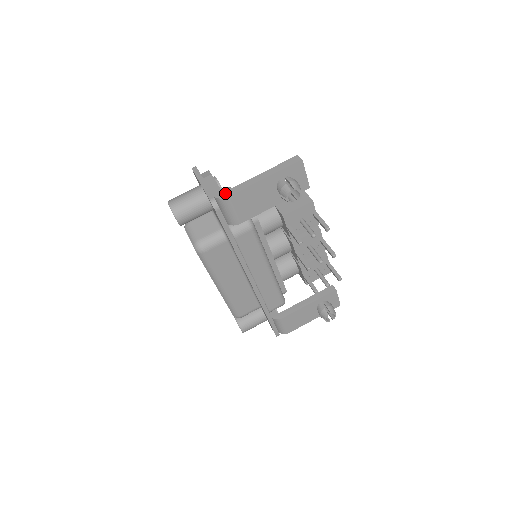
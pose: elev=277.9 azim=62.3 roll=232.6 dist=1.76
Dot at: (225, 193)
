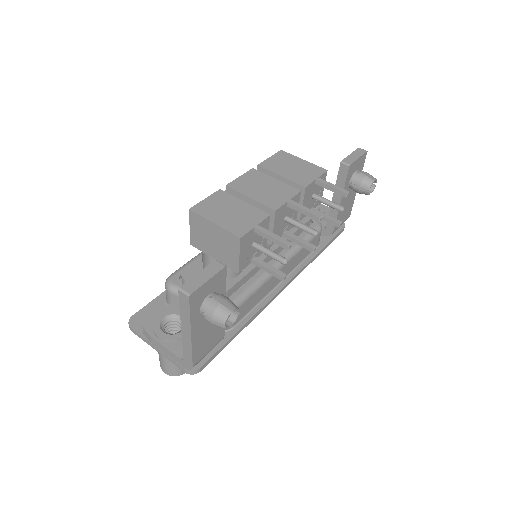
Dot at: (186, 362)
